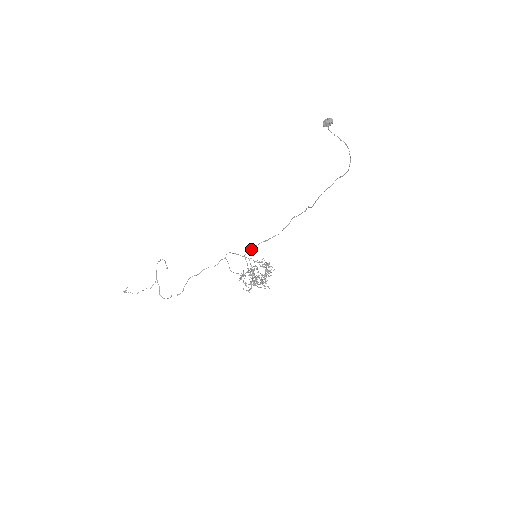
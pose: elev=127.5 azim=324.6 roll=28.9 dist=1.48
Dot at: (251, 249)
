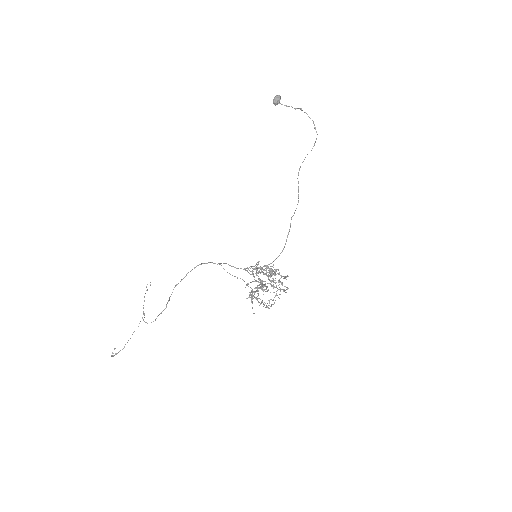
Dot at: occluded
